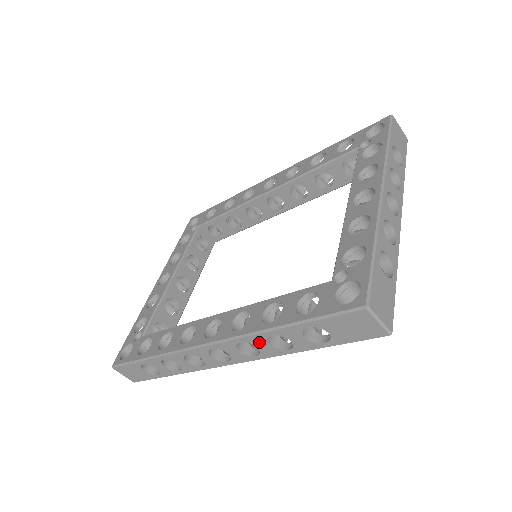
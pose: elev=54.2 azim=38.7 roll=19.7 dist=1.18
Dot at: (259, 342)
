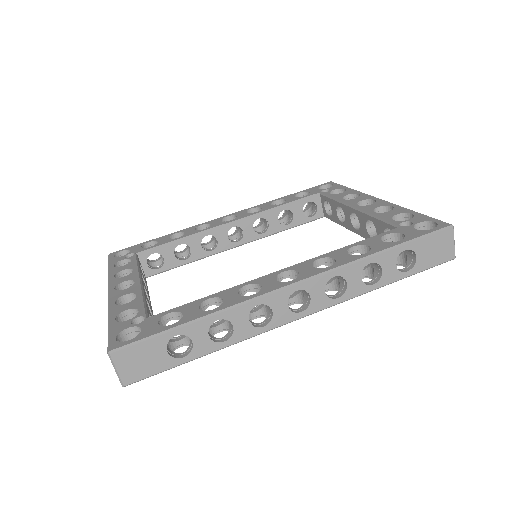
Dot at: (353, 274)
